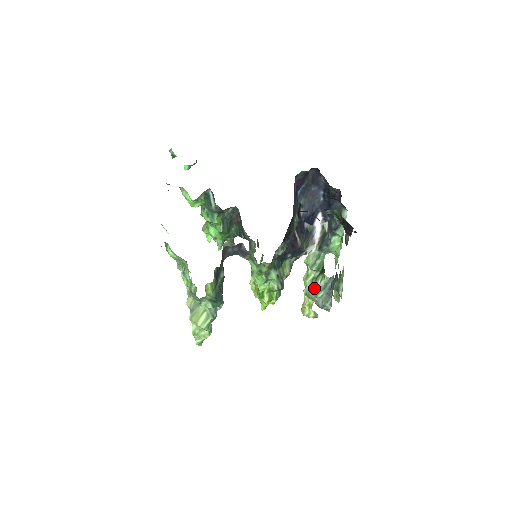
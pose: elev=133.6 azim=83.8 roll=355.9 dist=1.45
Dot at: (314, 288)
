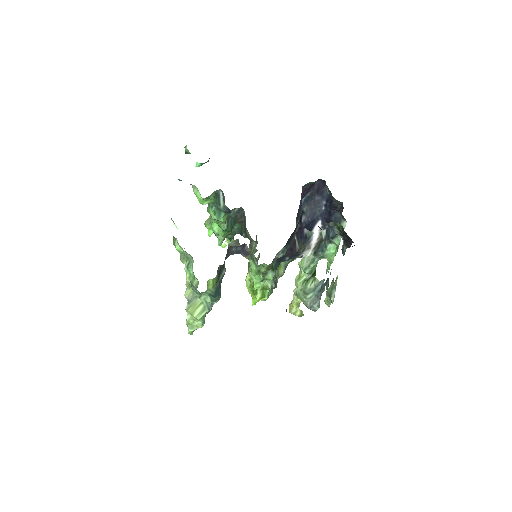
Dot at: (304, 289)
